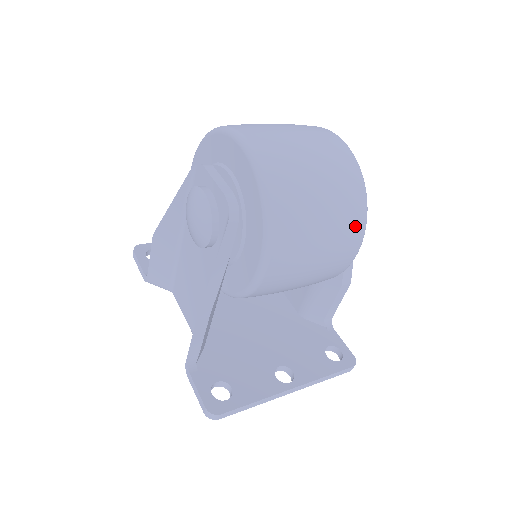
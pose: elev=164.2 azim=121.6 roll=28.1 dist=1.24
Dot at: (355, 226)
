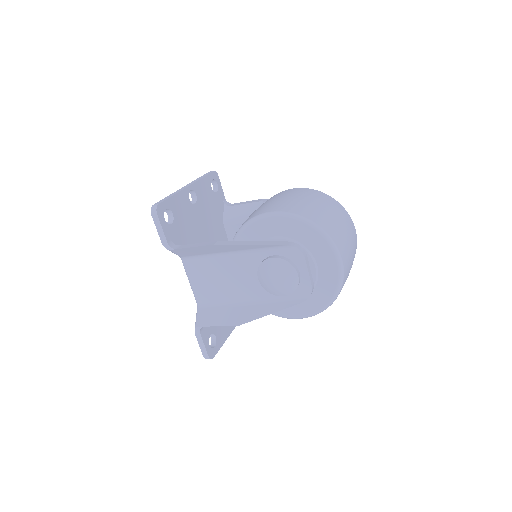
Dot at: occluded
